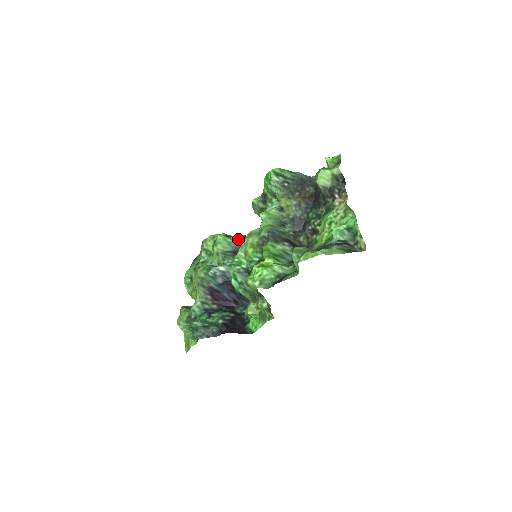
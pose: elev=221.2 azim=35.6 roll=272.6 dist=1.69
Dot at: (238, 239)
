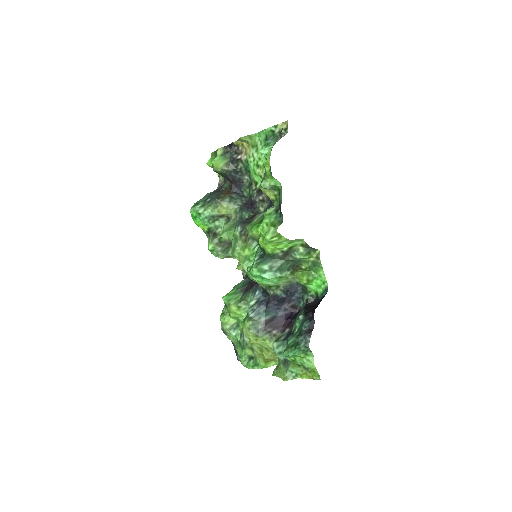
Dot at: (236, 286)
